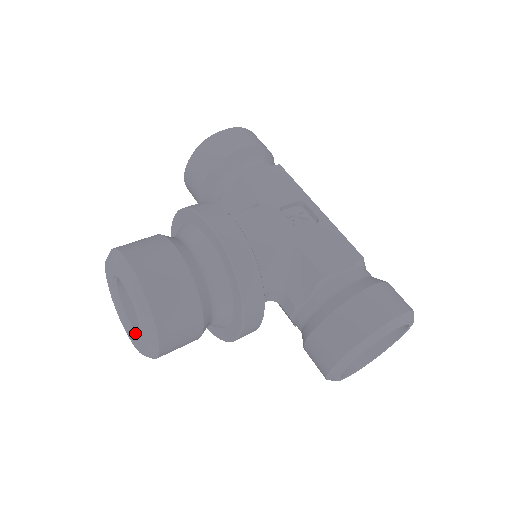
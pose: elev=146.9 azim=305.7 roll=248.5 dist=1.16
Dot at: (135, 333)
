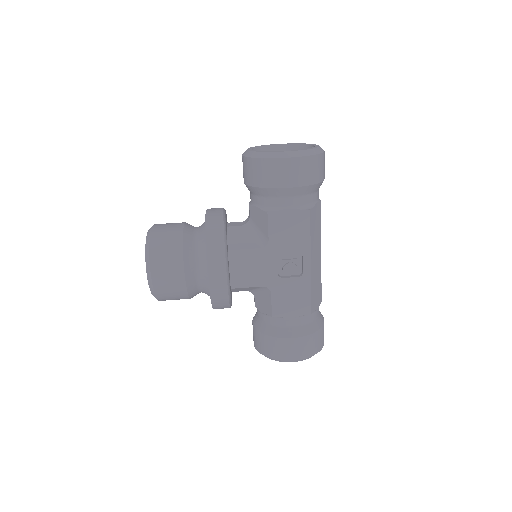
Dot at: occluded
